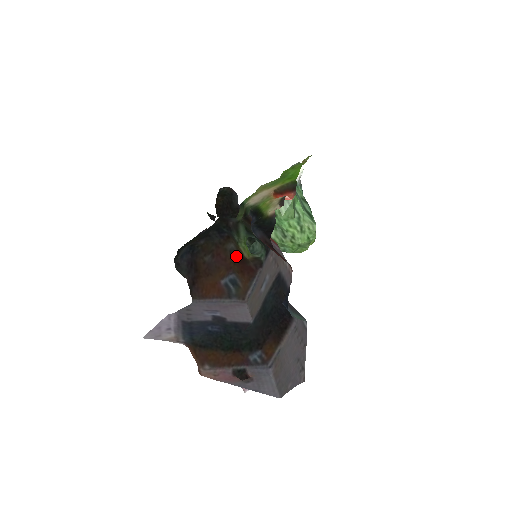
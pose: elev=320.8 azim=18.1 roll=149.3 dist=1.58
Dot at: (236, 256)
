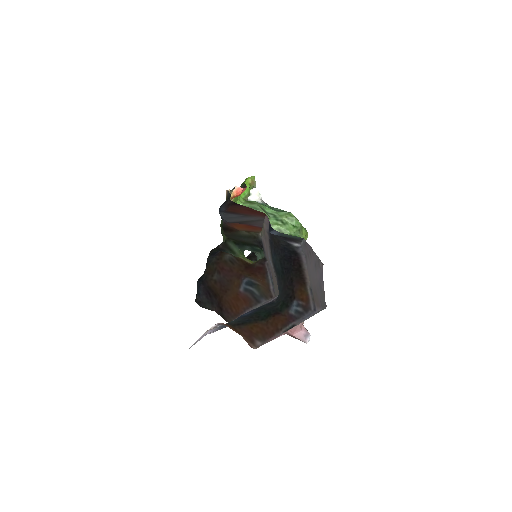
Dot at: (239, 264)
